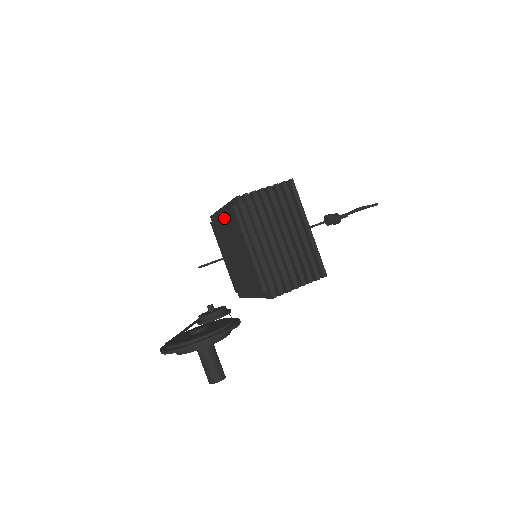
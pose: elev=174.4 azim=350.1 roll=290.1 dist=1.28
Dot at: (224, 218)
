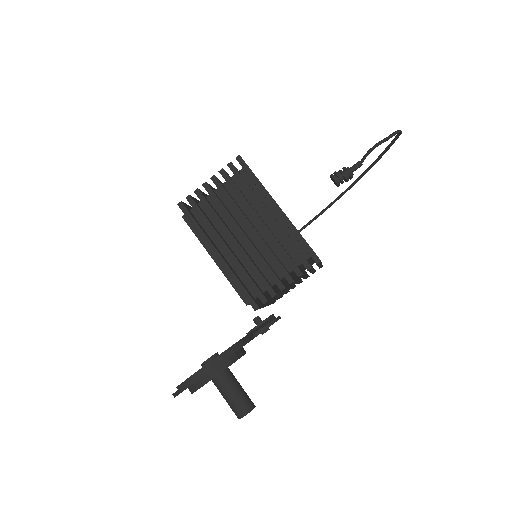
Dot at: occluded
